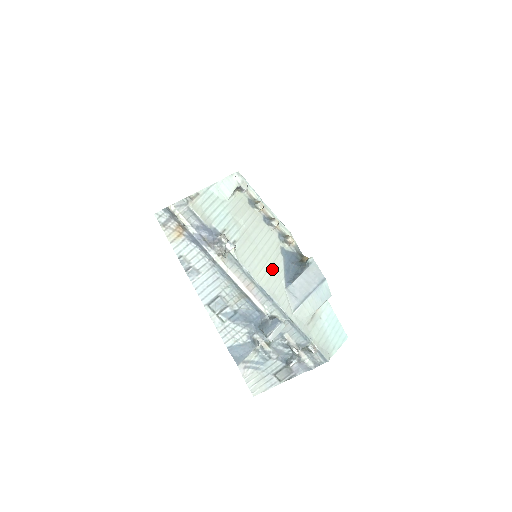
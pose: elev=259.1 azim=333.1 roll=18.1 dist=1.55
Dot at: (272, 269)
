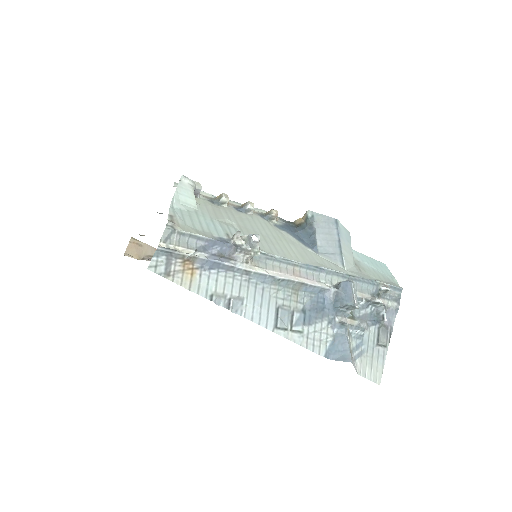
Dot at: (292, 245)
